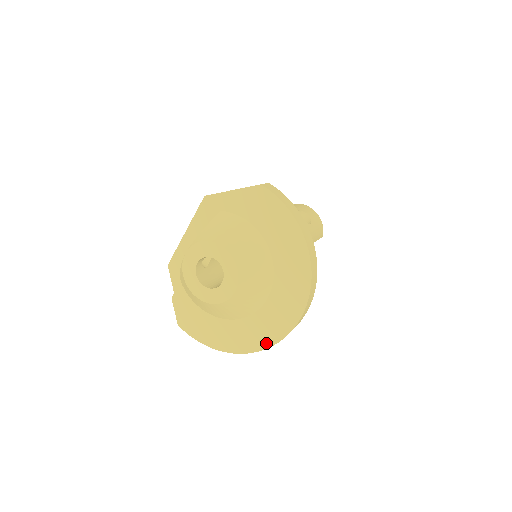
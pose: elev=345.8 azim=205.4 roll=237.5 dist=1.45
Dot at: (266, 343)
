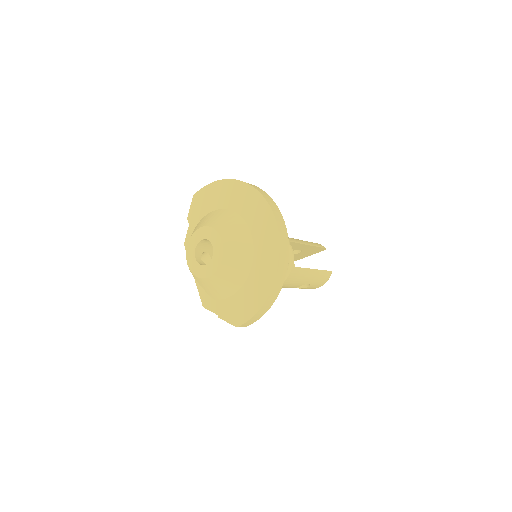
Dot at: (276, 248)
